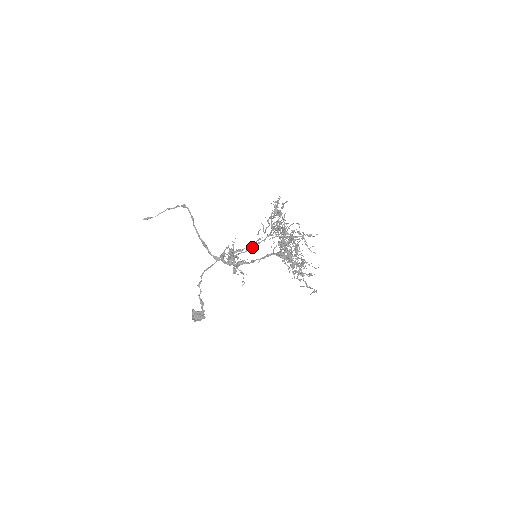
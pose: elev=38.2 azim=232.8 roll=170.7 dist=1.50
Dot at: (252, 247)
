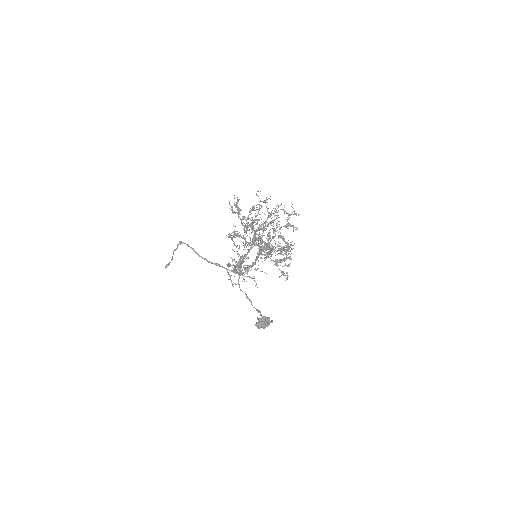
Dot at: occluded
